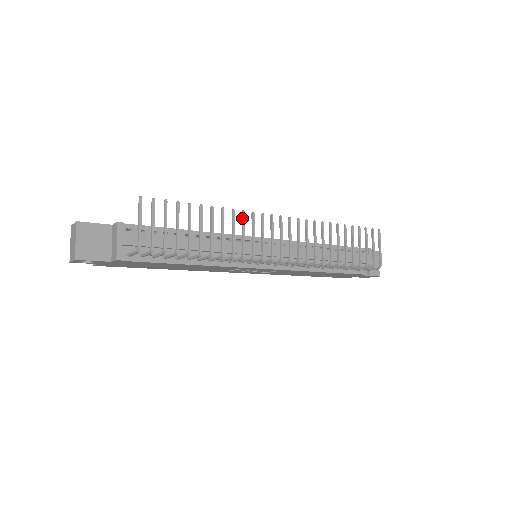
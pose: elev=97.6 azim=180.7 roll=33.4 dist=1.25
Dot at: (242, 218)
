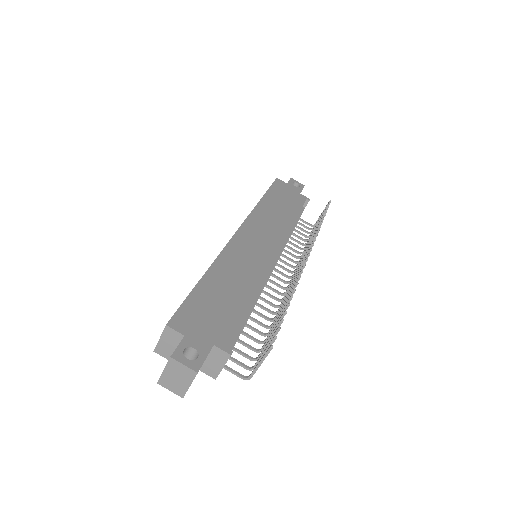
Dot at: occluded
